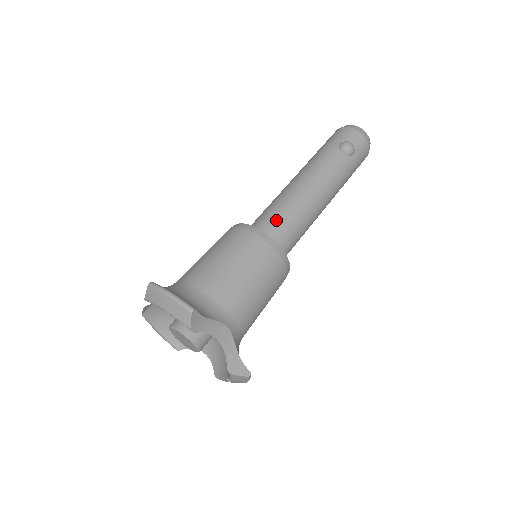
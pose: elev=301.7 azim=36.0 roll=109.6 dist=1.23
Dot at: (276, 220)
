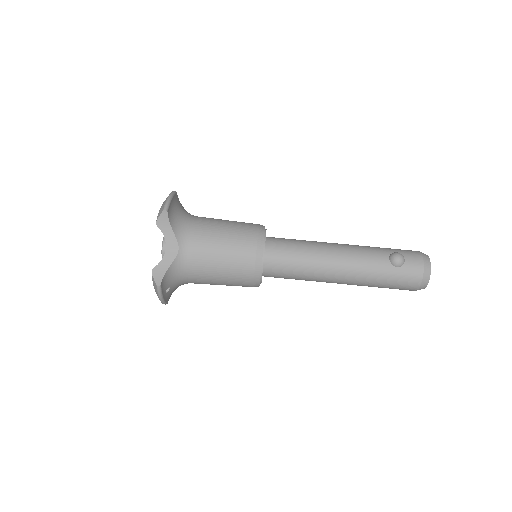
Dot at: (286, 243)
